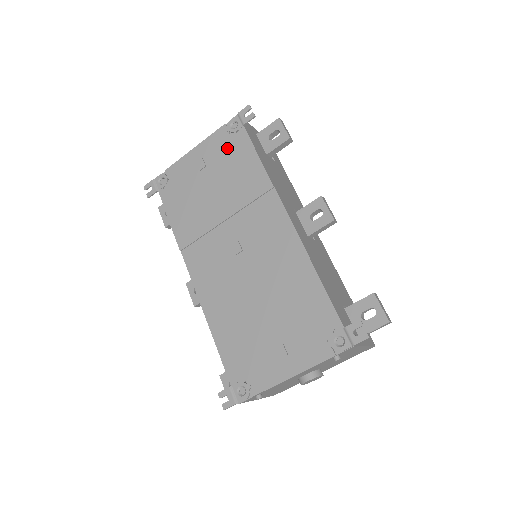
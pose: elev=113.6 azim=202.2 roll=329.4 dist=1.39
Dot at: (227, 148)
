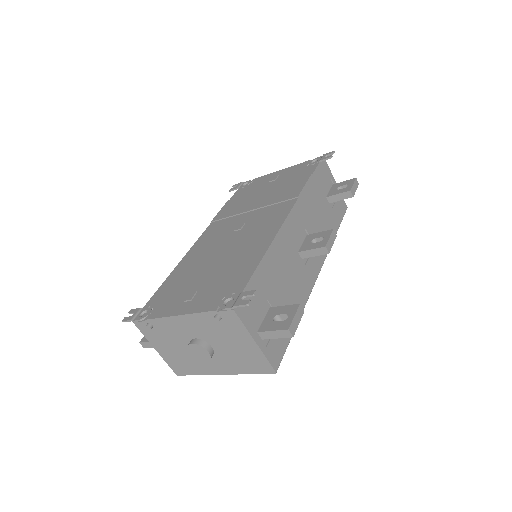
Dot at: (297, 172)
